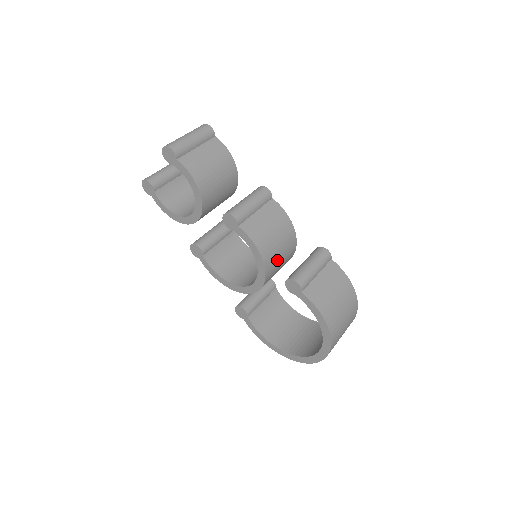
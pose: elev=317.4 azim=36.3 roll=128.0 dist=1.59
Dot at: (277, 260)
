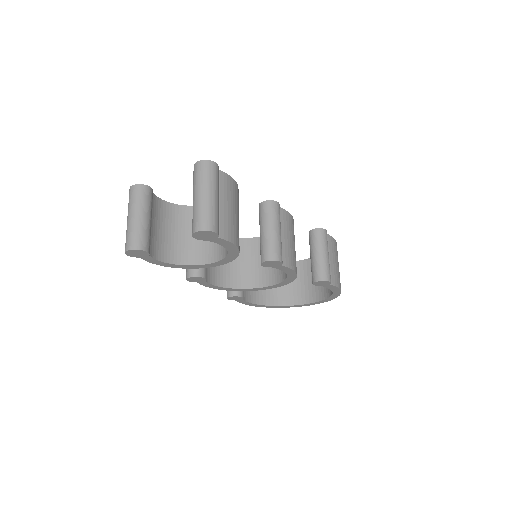
Dot at: occluded
